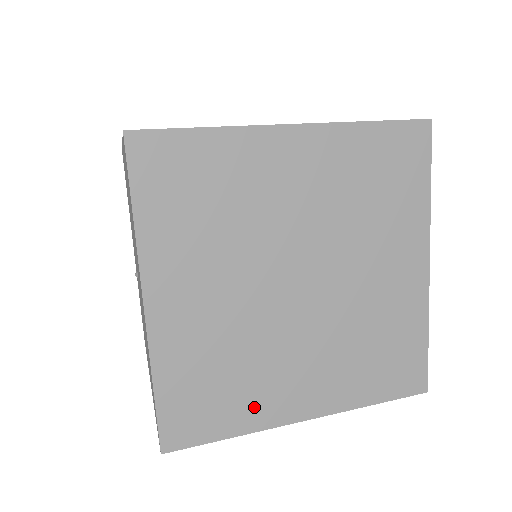
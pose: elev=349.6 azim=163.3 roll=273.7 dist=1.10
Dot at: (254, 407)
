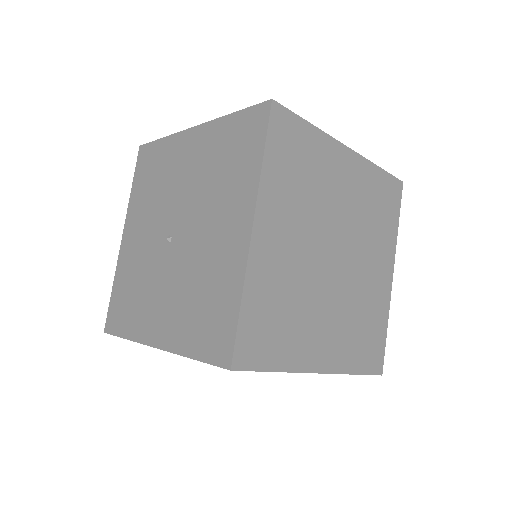
Dot at: (295, 348)
